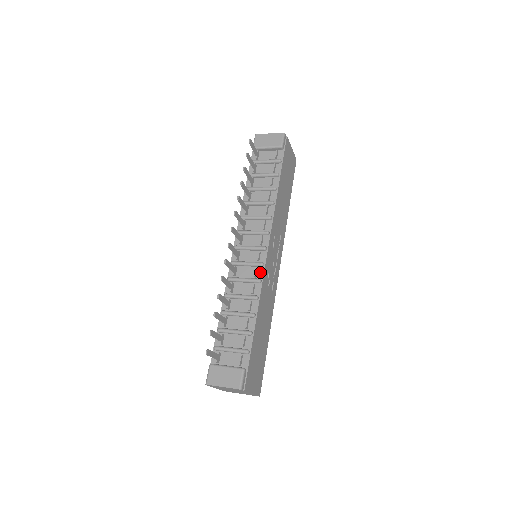
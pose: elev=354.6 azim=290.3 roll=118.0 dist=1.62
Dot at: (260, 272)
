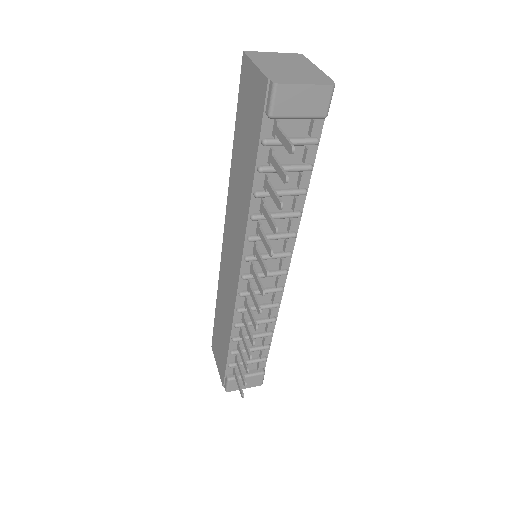
Dot at: (278, 295)
